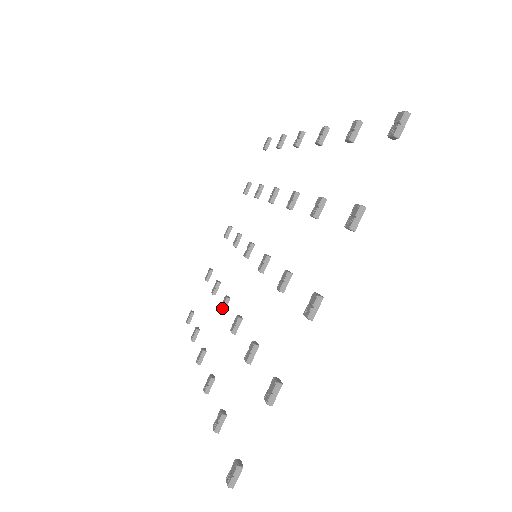
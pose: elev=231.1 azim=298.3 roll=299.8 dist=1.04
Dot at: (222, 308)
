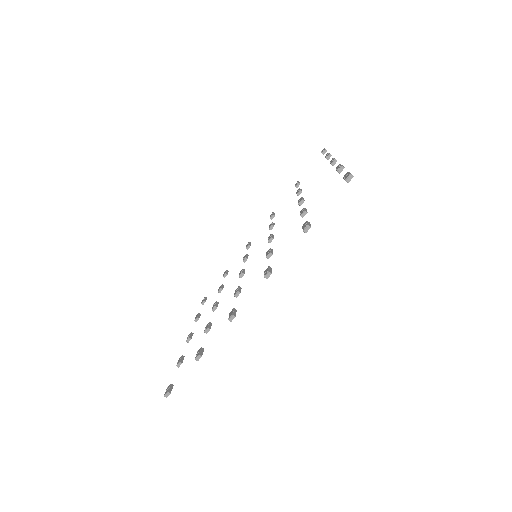
Dot at: (238, 290)
